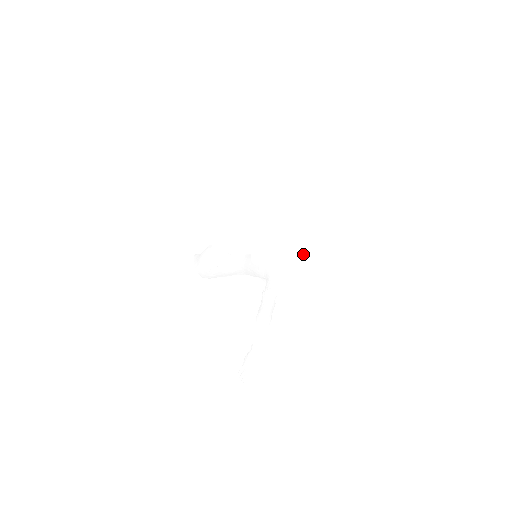
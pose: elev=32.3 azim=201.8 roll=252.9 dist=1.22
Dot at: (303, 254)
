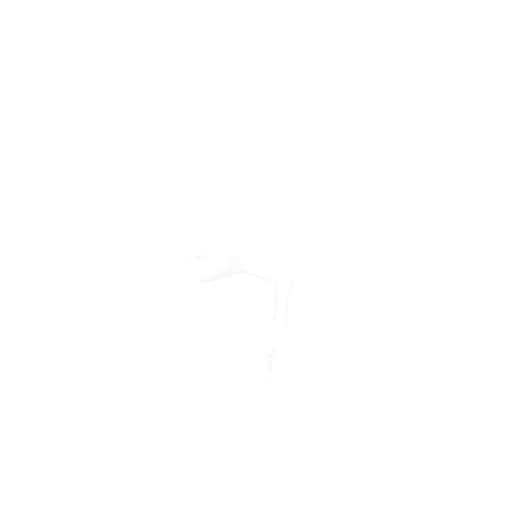
Dot at: occluded
